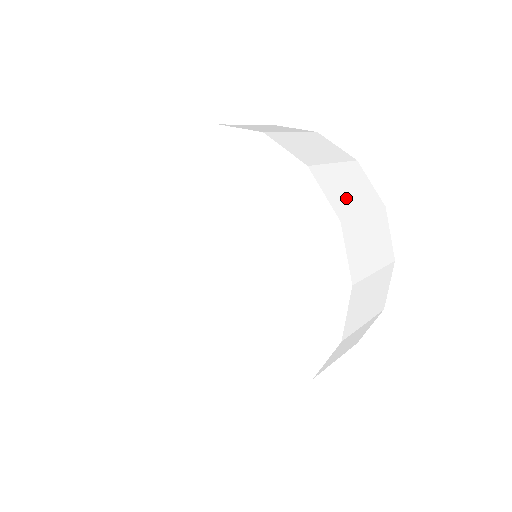
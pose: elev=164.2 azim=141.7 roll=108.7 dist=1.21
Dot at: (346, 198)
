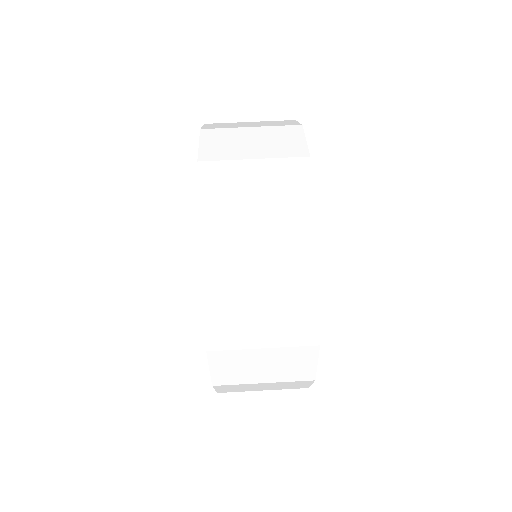
Dot at: (245, 373)
